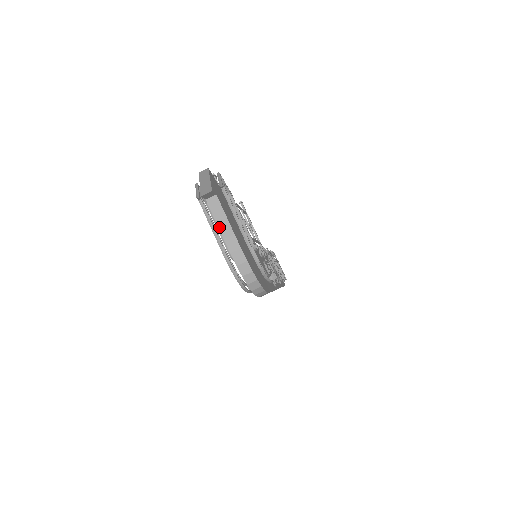
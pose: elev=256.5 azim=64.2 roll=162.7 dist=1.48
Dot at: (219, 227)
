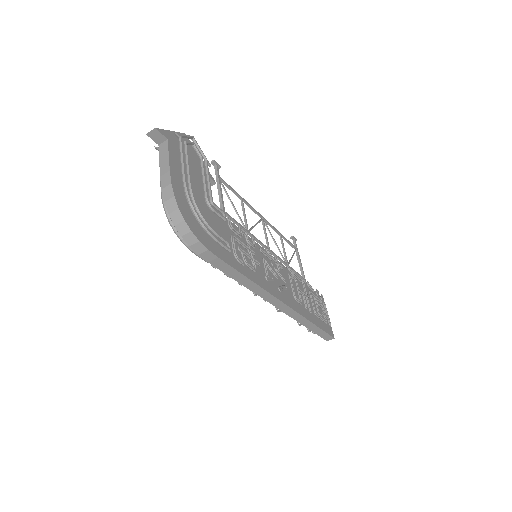
Dot at: (160, 167)
